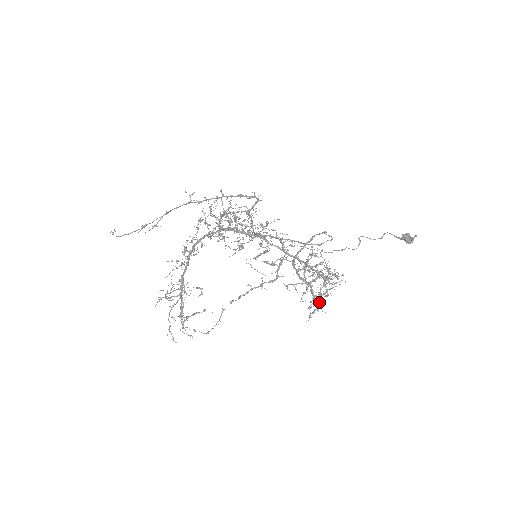
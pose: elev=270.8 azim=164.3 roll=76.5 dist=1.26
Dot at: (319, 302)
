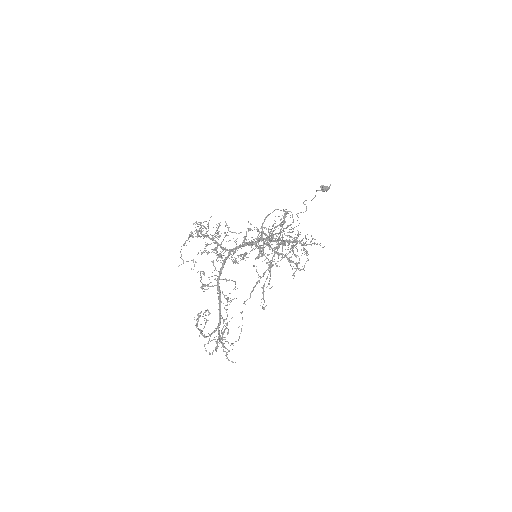
Dot at: (299, 262)
